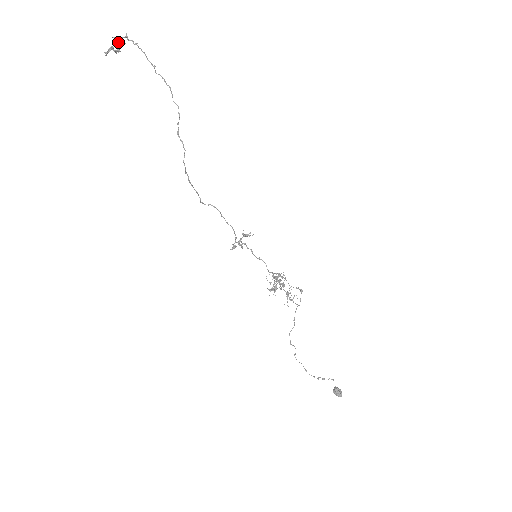
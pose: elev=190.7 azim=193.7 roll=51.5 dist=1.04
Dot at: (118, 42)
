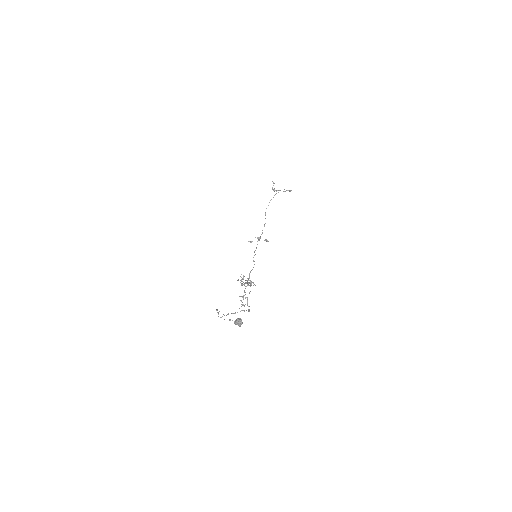
Dot at: (274, 190)
